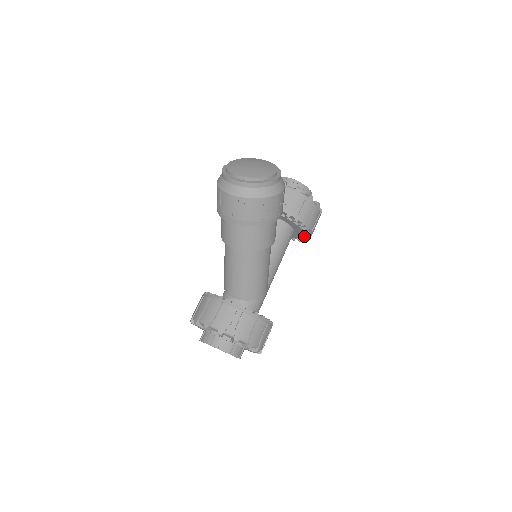
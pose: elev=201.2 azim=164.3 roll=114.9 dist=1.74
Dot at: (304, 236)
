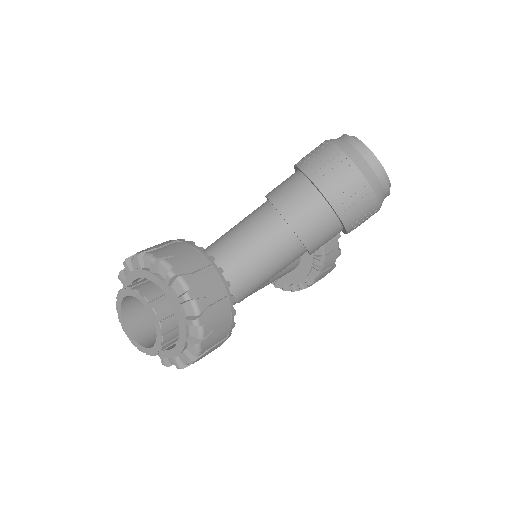
Dot at: (293, 284)
